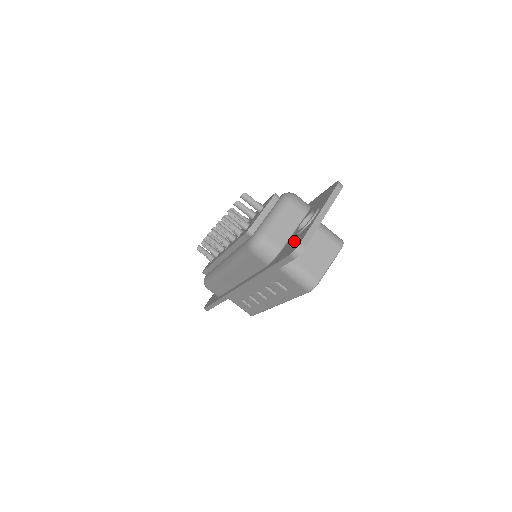
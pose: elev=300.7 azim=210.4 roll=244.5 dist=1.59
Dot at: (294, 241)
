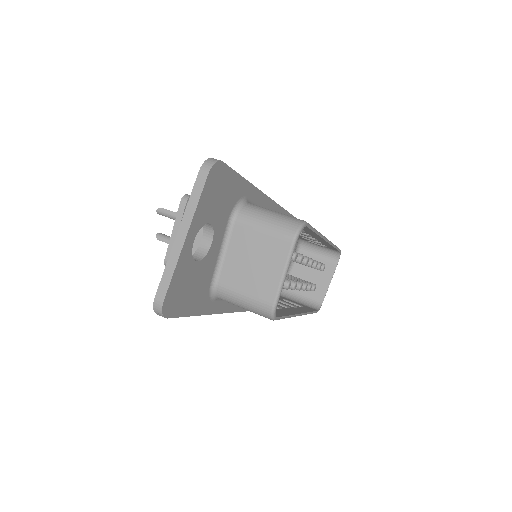
Dot at: occluded
